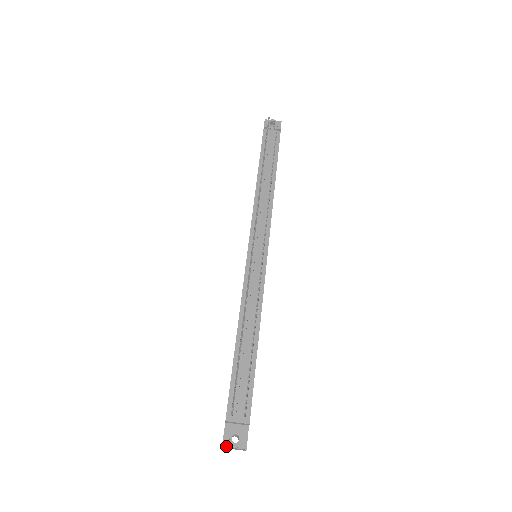
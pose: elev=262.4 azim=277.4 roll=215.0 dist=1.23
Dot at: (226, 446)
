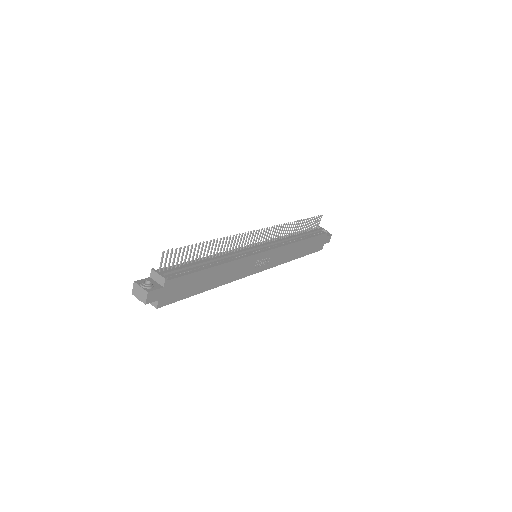
Dot at: (137, 283)
